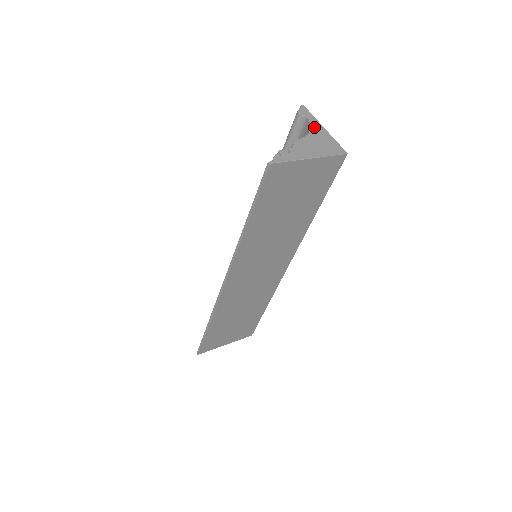
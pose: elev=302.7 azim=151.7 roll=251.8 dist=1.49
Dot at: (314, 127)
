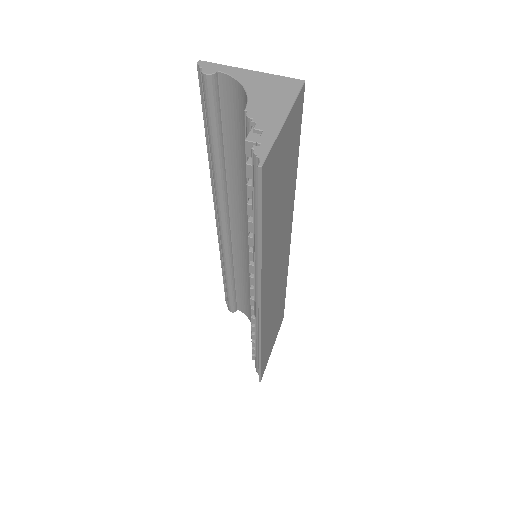
Dot at: (241, 78)
